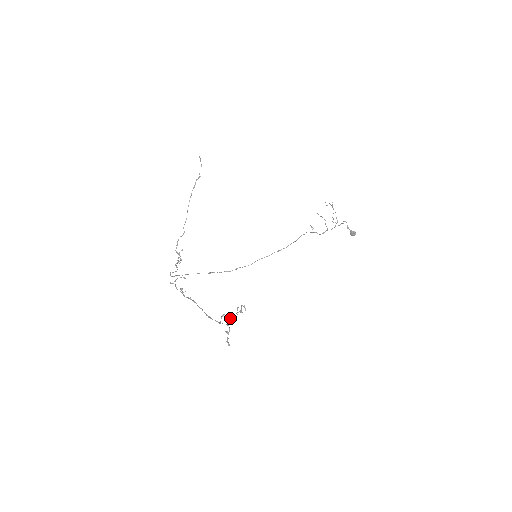
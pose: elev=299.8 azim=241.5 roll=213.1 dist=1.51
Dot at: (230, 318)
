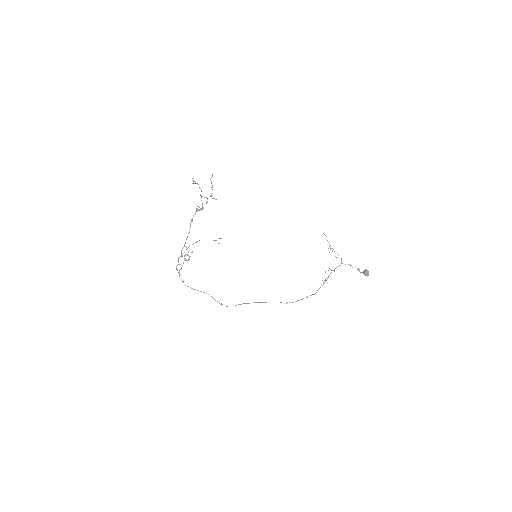
Dot at: (204, 197)
